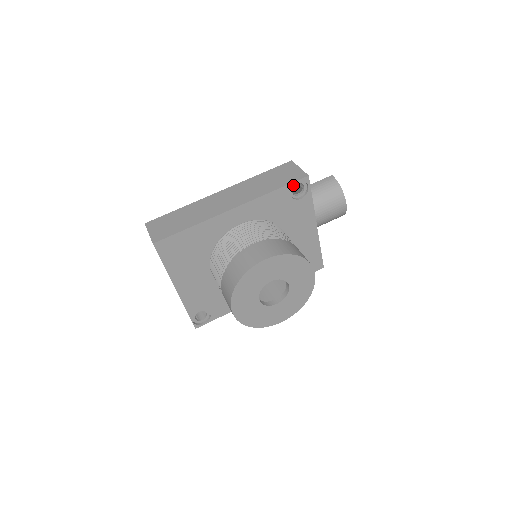
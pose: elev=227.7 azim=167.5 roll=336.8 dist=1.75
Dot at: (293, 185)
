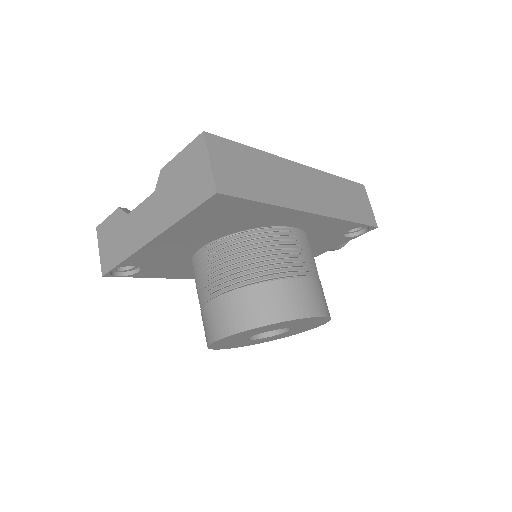
Dot at: (362, 226)
